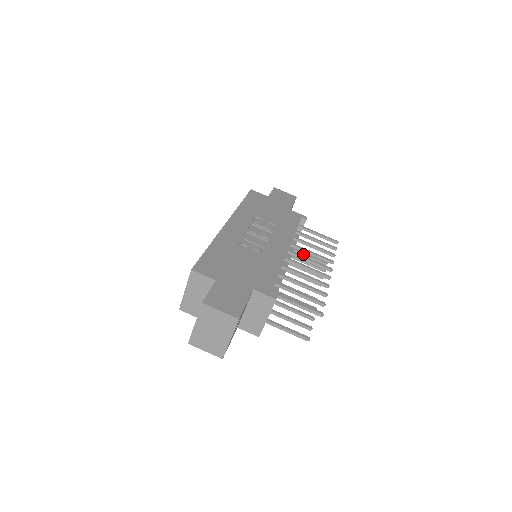
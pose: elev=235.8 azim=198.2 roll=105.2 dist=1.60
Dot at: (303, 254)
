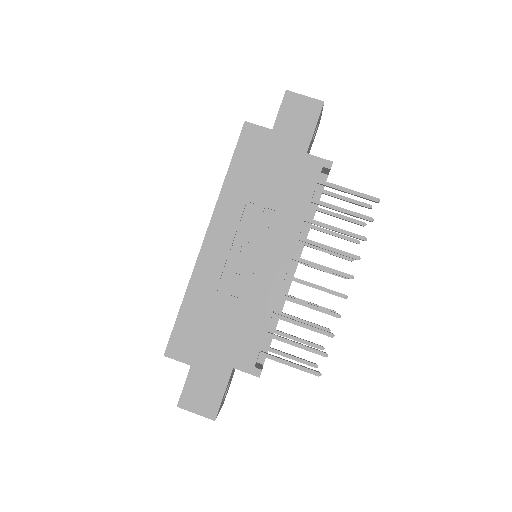
Dot at: occluded
